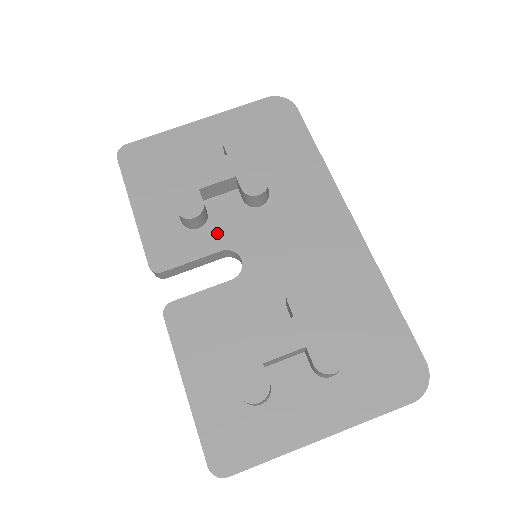
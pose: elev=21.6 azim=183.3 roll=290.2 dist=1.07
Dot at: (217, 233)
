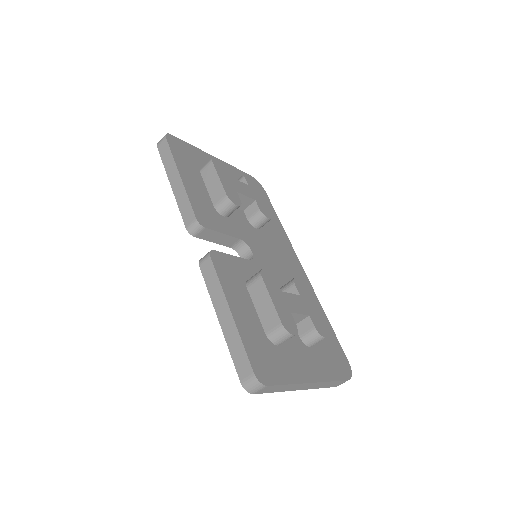
Dot at: (236, 227)
